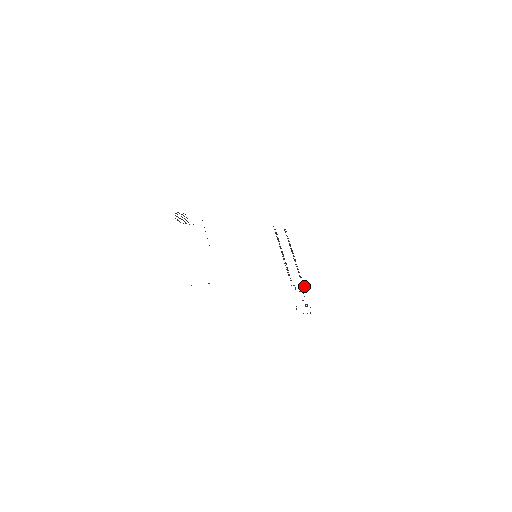
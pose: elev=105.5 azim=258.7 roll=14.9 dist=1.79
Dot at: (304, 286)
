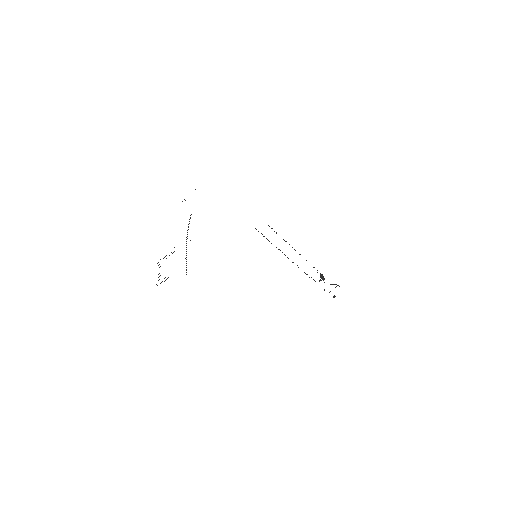
Dot at: (322, 278)
